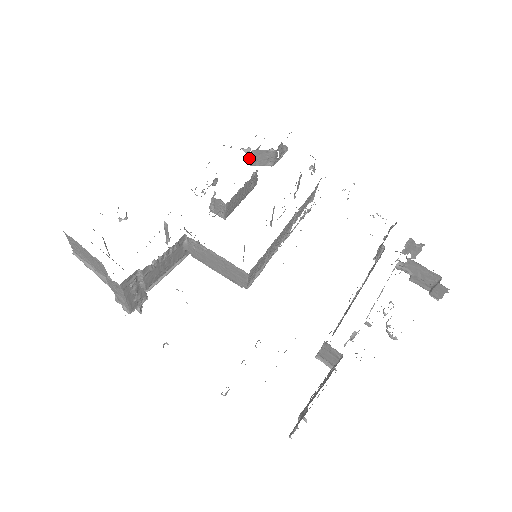
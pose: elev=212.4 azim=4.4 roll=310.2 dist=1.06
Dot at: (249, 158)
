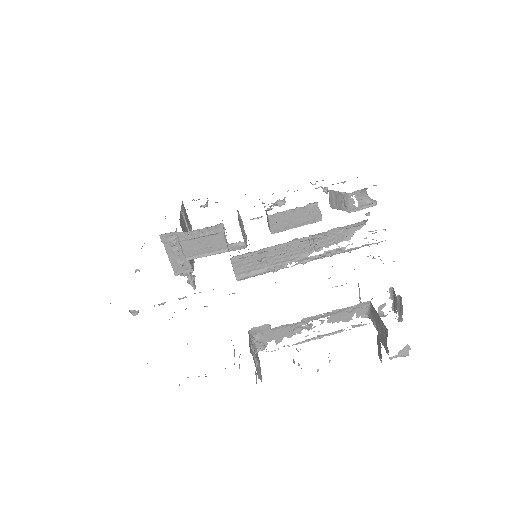
Dot at: (330, 200)
